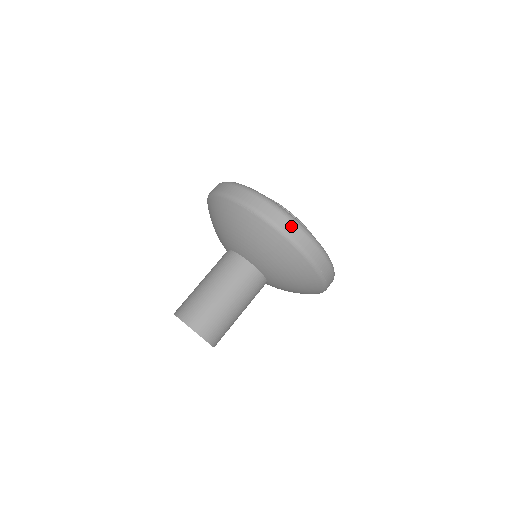
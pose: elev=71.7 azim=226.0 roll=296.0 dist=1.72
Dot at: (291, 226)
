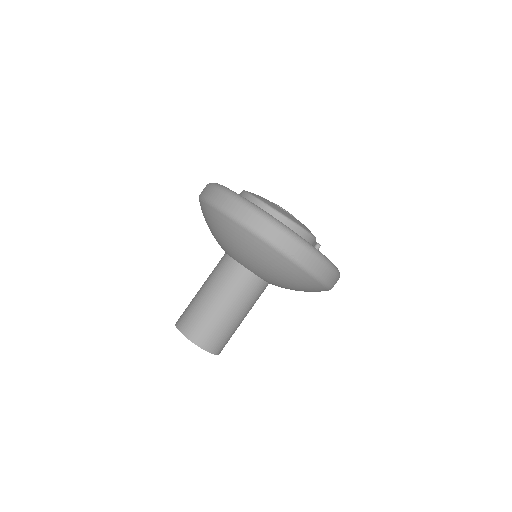
Dot at: (234, 204)
